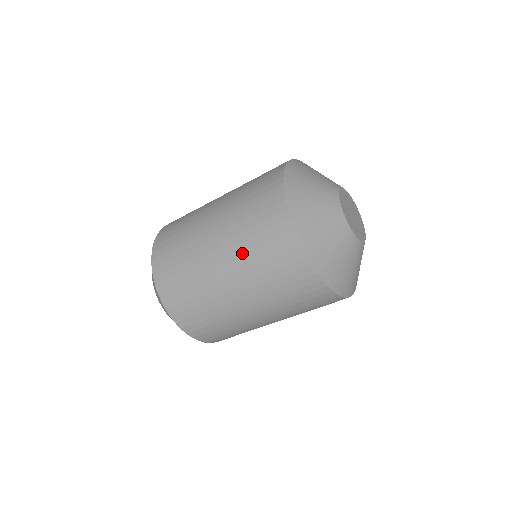
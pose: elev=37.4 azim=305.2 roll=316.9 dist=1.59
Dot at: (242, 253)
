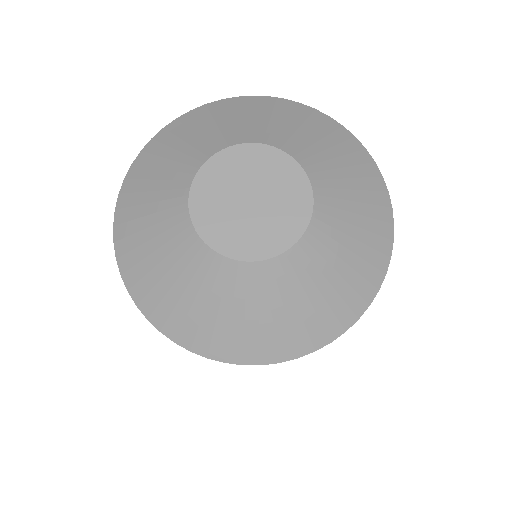
Dot at: occluded
